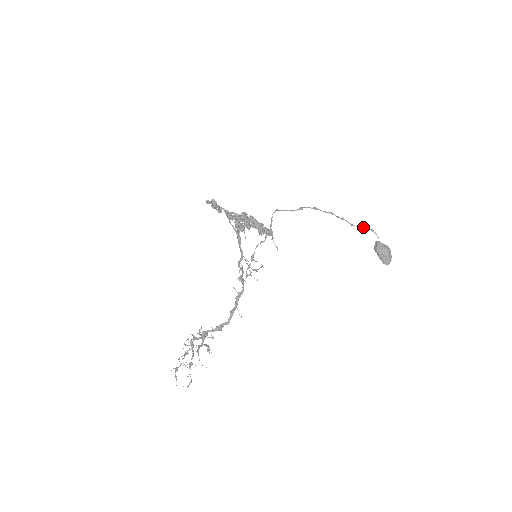
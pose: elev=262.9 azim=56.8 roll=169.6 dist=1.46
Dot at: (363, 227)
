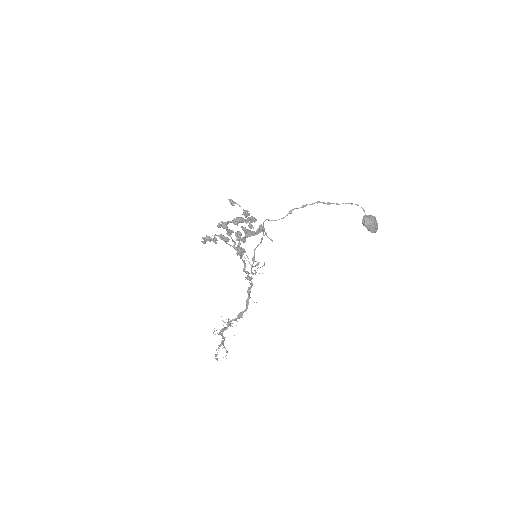
Dot at: occluded
